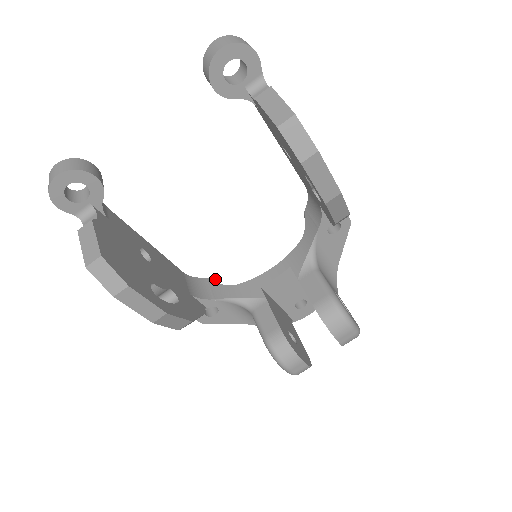
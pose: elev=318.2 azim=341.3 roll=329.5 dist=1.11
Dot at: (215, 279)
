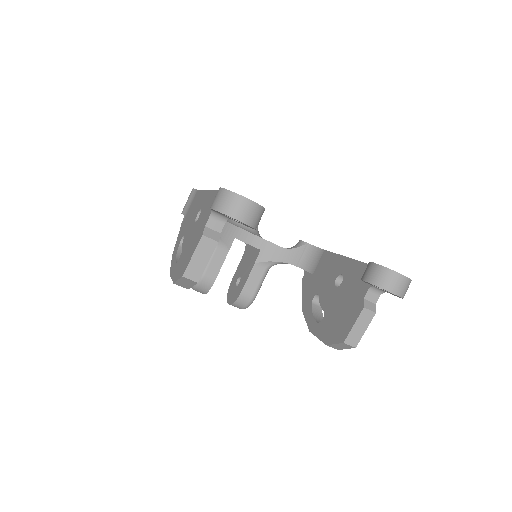
Dot at: occluded
